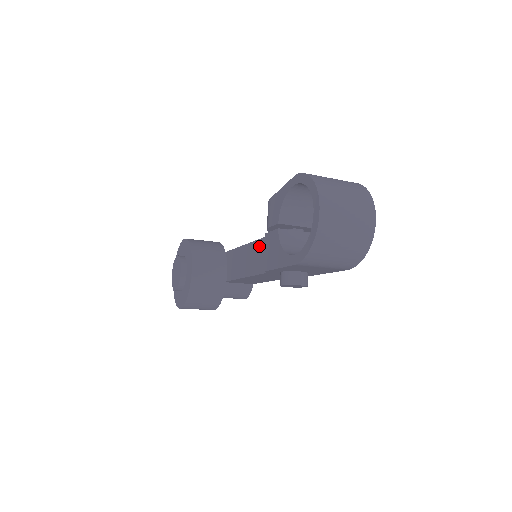
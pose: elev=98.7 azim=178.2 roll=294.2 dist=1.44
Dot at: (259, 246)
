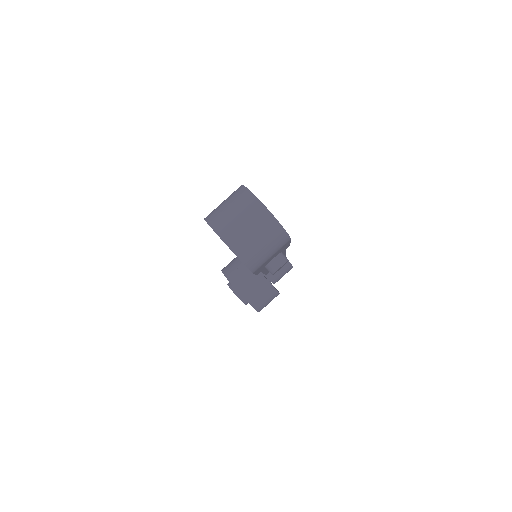
Dot at: occluded
